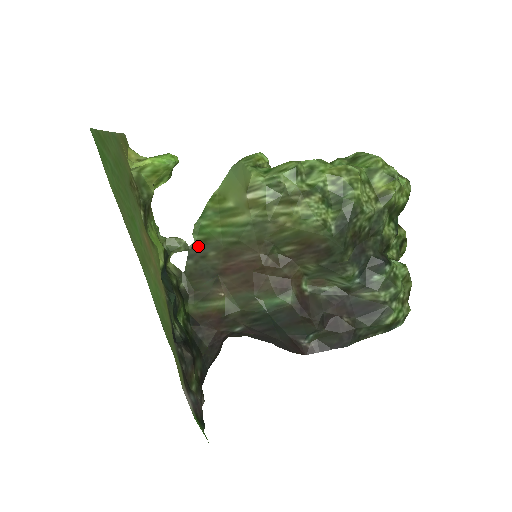
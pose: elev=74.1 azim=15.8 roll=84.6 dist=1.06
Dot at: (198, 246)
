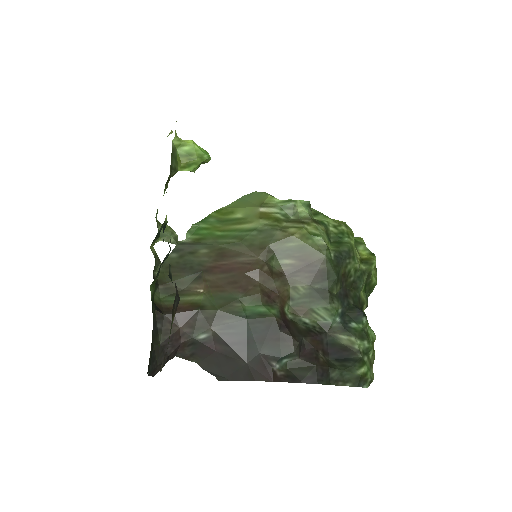
Dot at: (189, 243)
